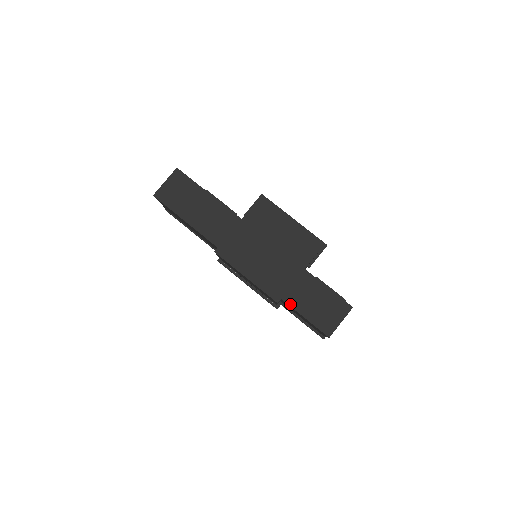
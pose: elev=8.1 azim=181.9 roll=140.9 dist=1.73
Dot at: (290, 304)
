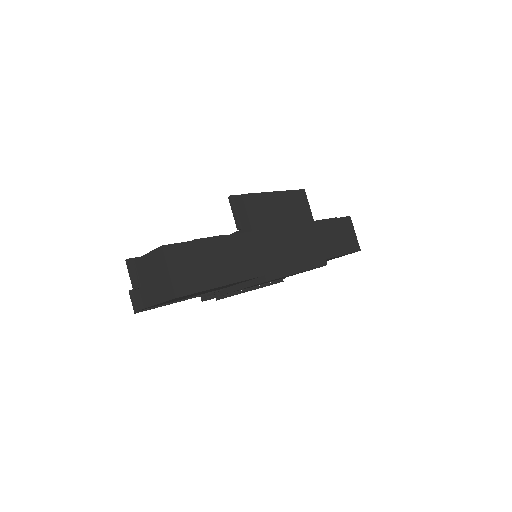
Dot at: (332, 256)
